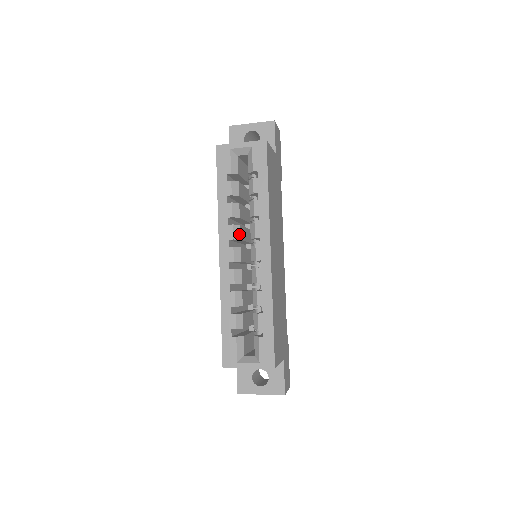
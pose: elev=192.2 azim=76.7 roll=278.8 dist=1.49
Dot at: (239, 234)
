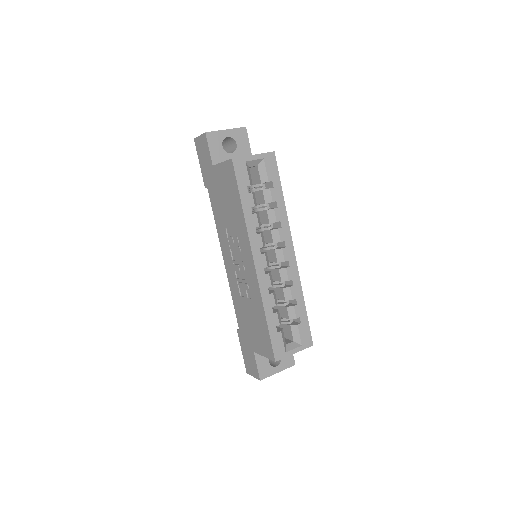
Dot at: (264, 241)
